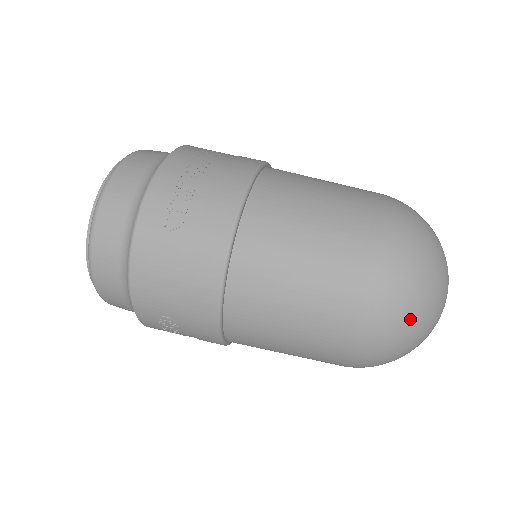
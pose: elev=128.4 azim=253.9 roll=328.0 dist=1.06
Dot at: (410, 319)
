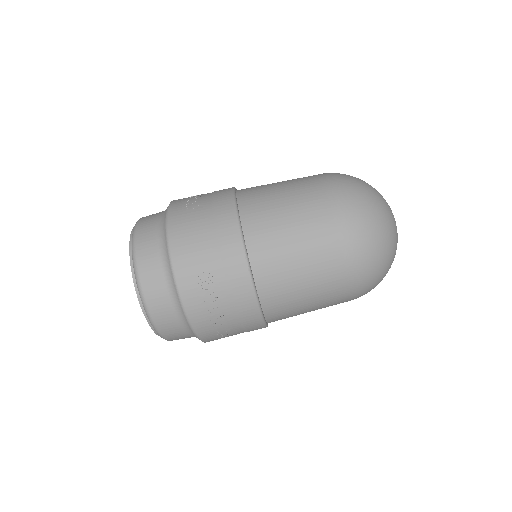
Dot at: occluded
